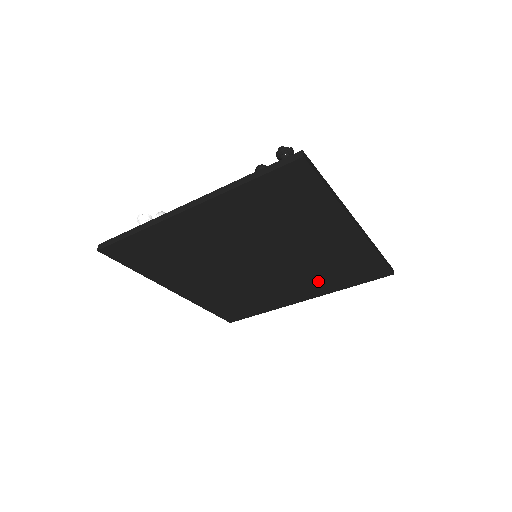
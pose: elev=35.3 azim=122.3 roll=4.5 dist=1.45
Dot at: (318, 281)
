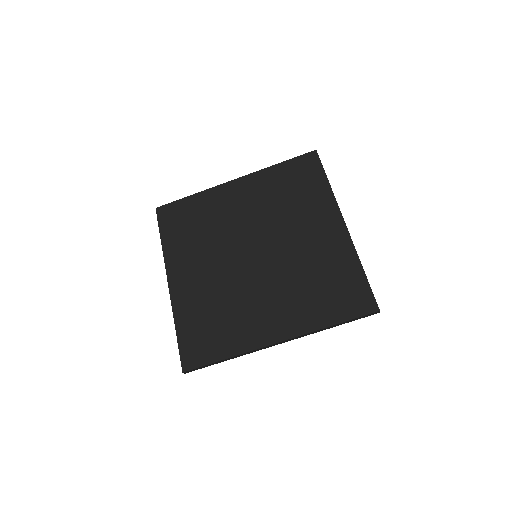
Dot at: (300, 302)
